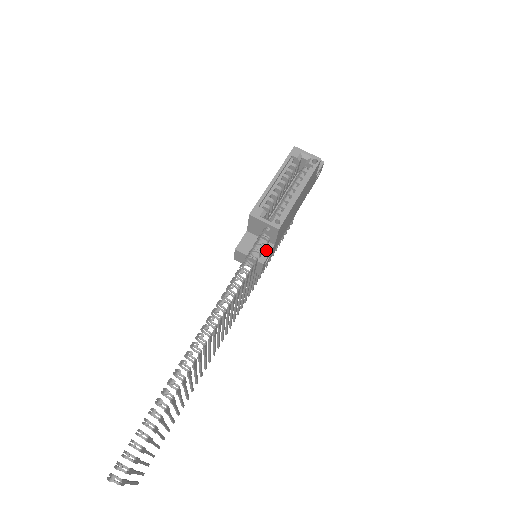
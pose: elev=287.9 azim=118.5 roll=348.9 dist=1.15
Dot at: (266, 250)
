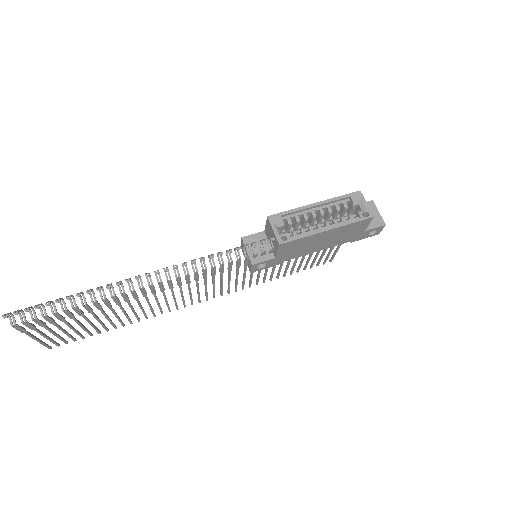
Dot at: (265, 256)
